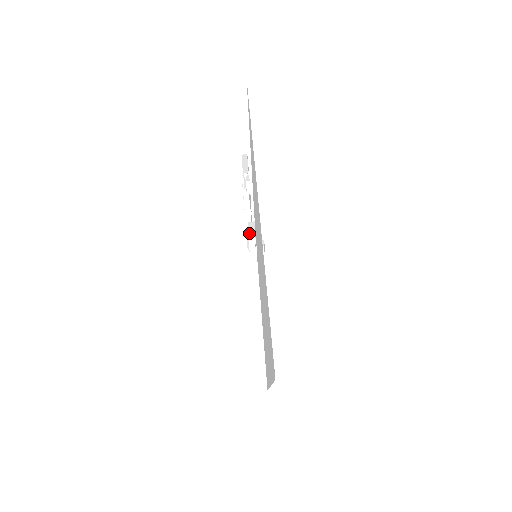
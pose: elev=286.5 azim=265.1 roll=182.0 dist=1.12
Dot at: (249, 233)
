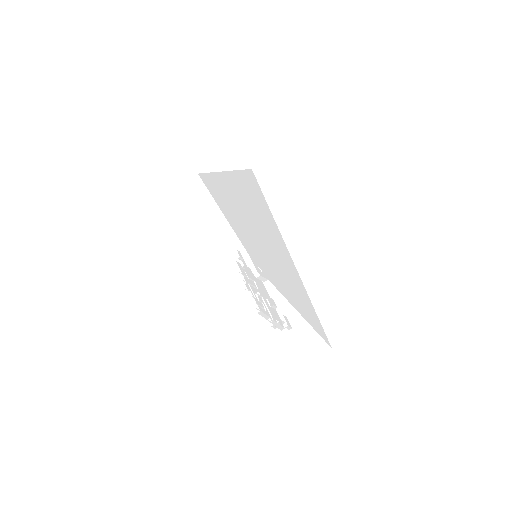
Dot at: (254, 274)
